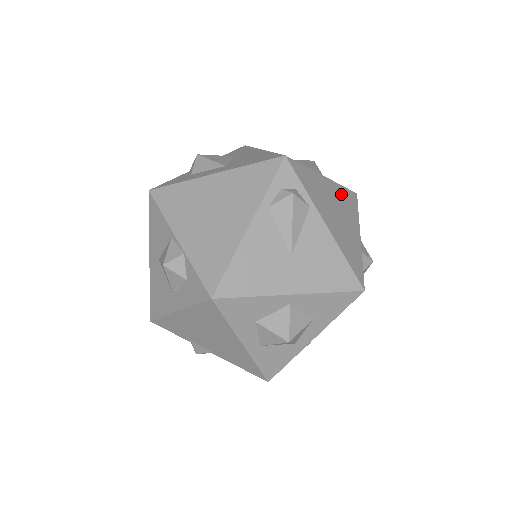
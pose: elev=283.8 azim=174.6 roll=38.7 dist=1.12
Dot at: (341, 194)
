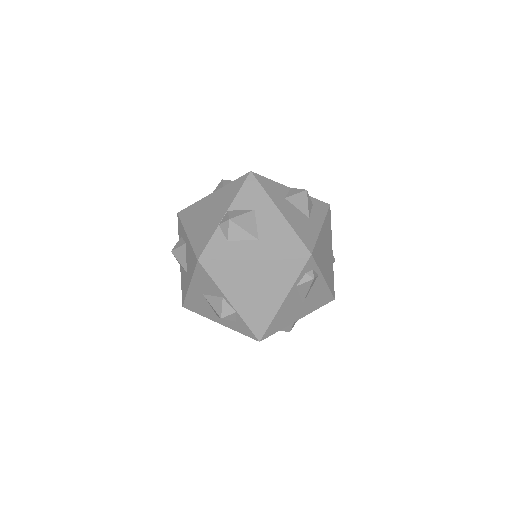
Dot at: (326, 227)
